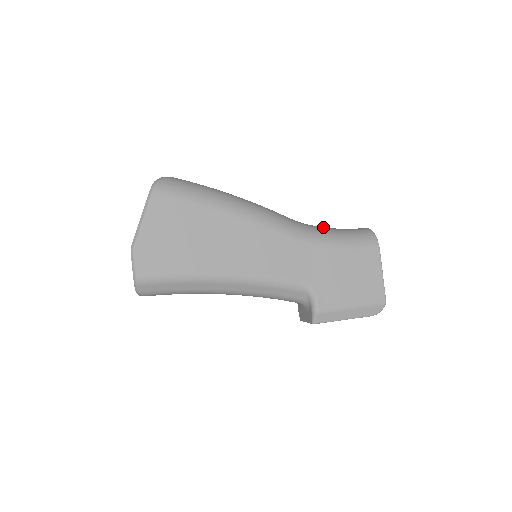
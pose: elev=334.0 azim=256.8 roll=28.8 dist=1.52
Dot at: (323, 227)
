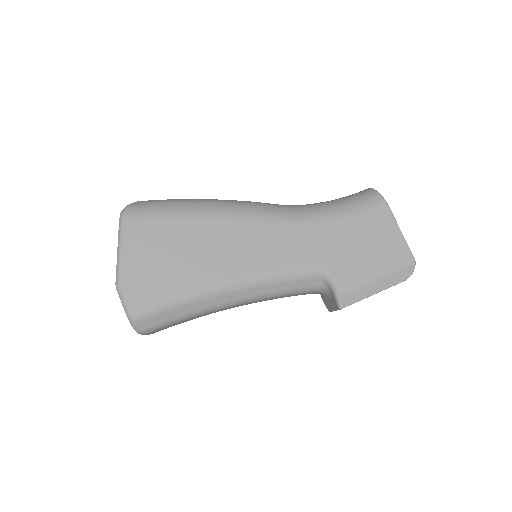
Dot at: occluded
